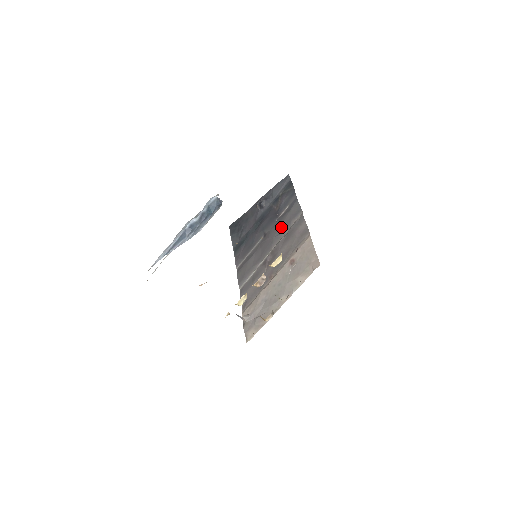
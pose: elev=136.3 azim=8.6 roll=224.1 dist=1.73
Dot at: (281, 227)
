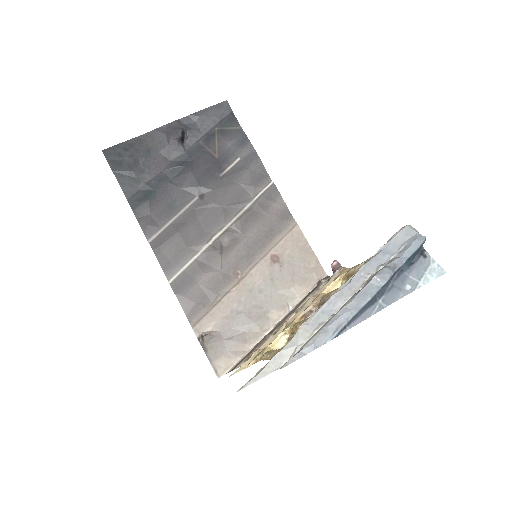
Dot at: (236, 193)
